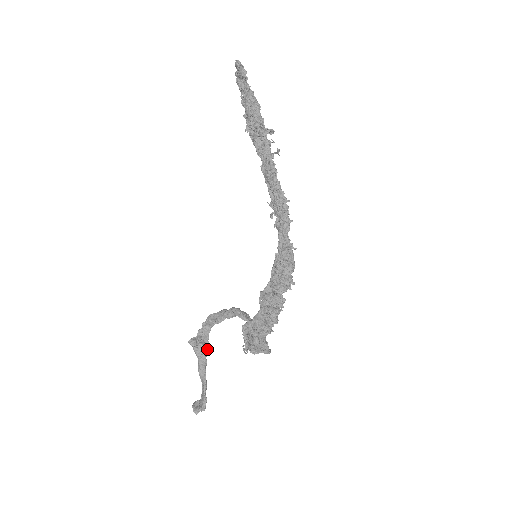
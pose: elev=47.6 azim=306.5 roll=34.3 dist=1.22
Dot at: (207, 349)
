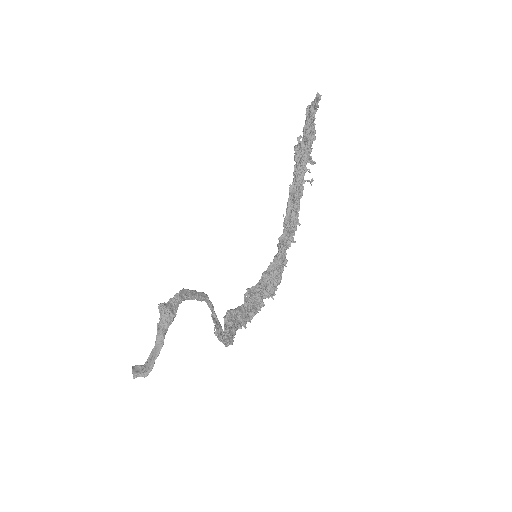
Dot at: (173, 319)
